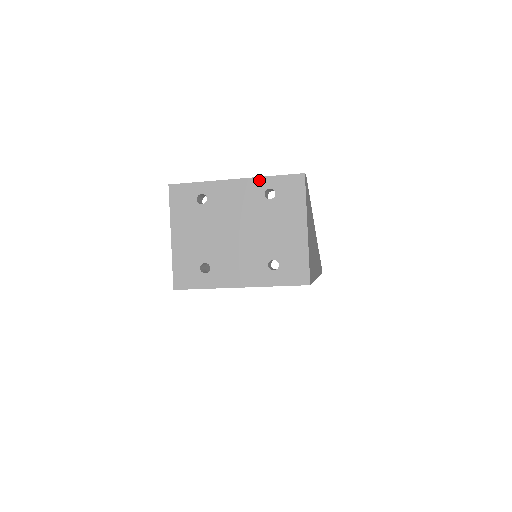
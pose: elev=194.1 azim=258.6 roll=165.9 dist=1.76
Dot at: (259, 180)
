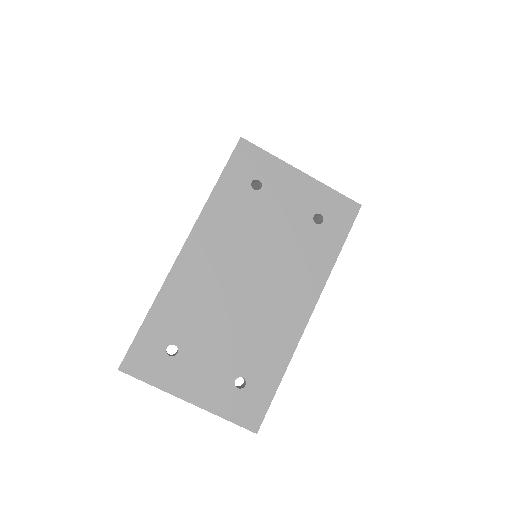
Dot at: occluded
